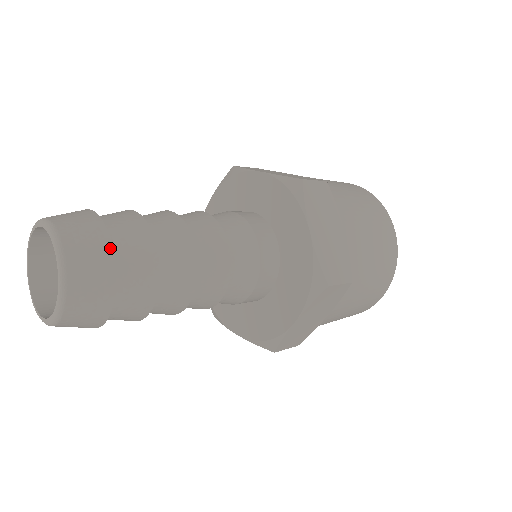
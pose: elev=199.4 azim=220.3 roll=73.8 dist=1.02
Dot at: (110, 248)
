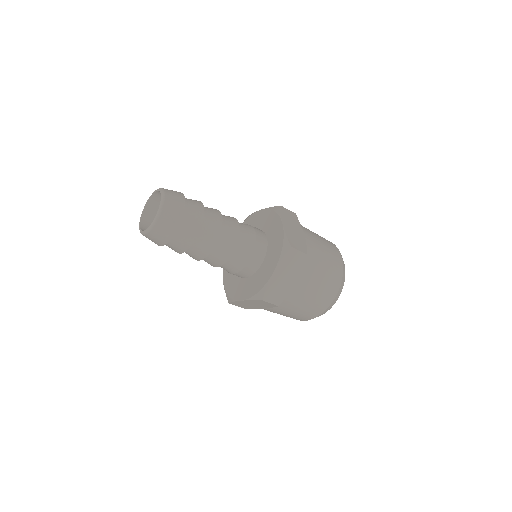
Dot at: (178, 225)
